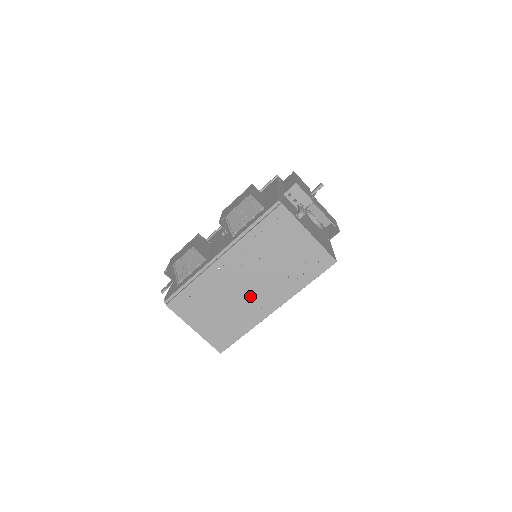
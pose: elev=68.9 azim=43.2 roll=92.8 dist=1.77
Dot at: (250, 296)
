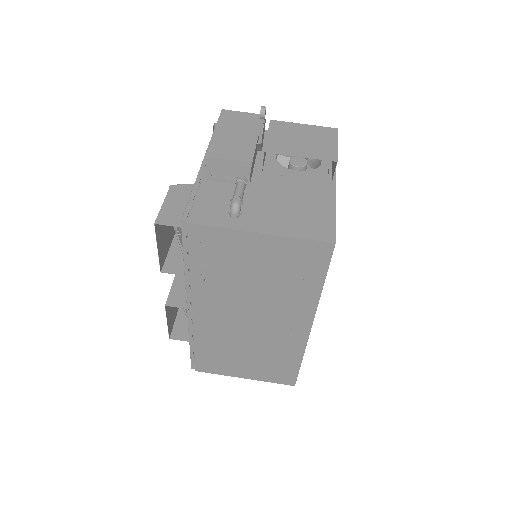
Dot at: (266, 330)
